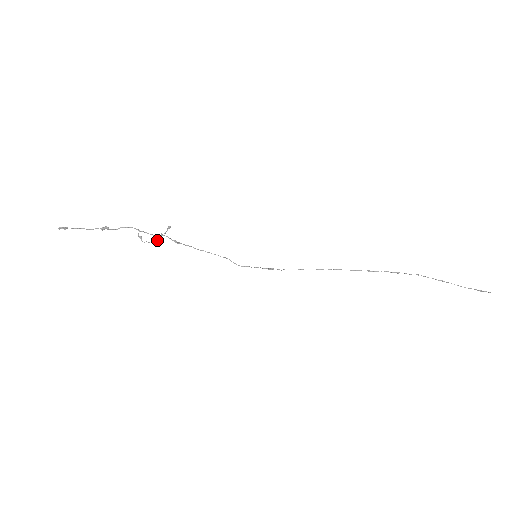
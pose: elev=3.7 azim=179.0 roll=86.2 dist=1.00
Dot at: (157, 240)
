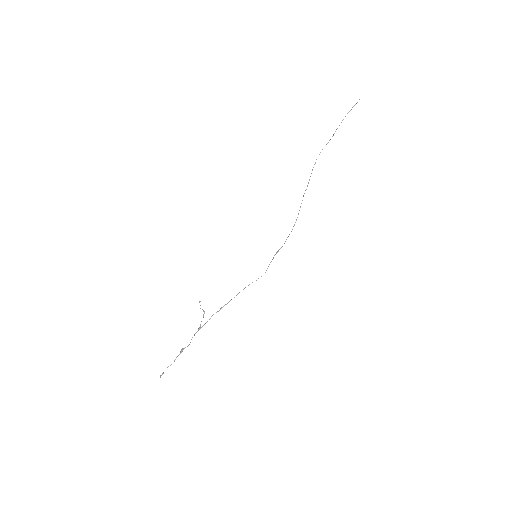
Dot at: (203, 315)
